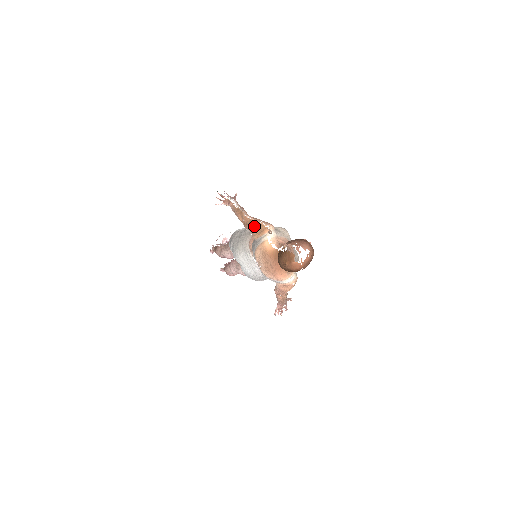
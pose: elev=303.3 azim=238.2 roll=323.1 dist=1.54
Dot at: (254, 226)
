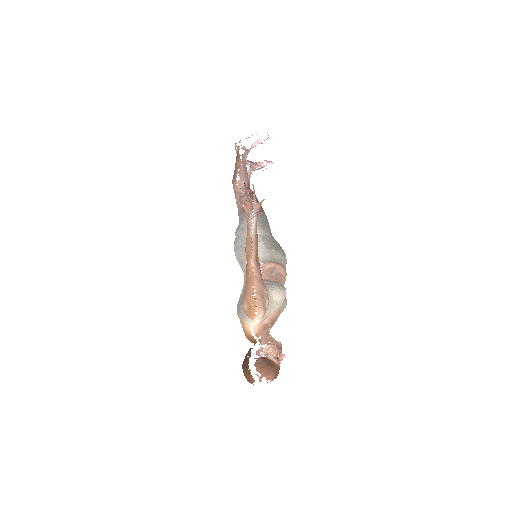
Dot at: (248, 296)
